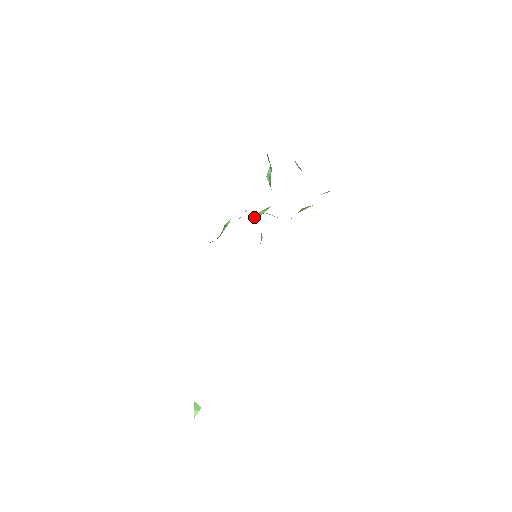
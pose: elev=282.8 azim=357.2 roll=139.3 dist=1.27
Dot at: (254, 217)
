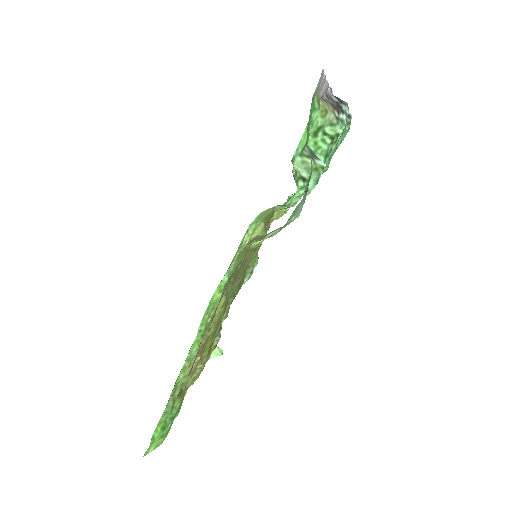
Dot at: occluded
